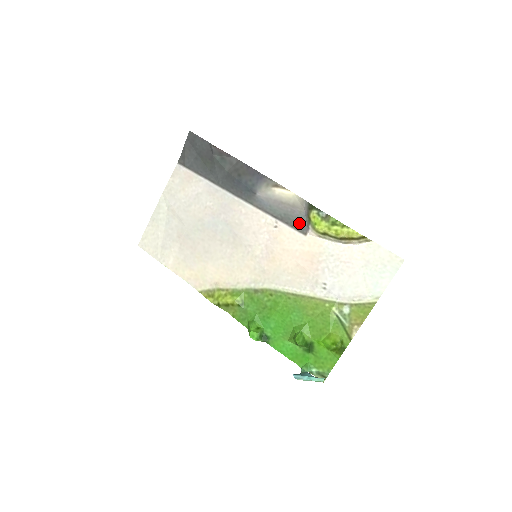
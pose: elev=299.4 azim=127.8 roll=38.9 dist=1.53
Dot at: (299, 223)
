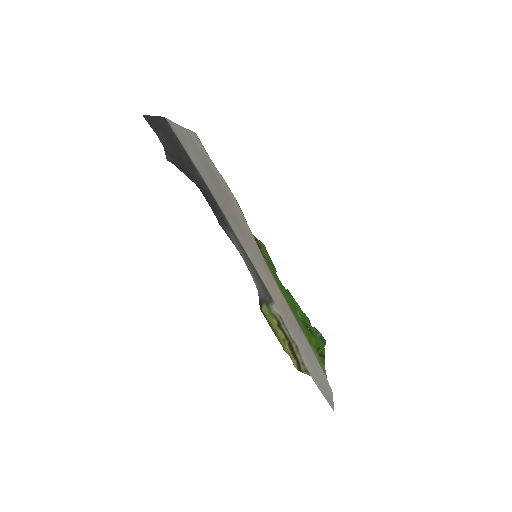
Dot at: (265, 290)
